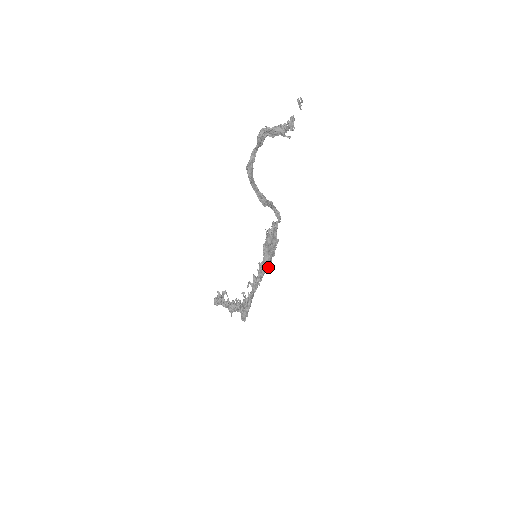
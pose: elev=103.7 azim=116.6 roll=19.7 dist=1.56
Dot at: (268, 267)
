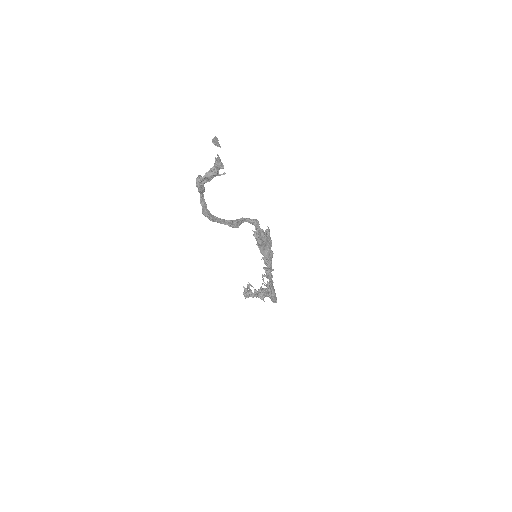
Dot at: (271, 258)
